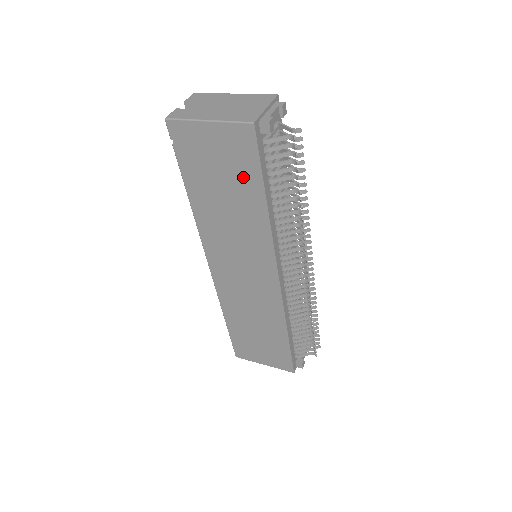
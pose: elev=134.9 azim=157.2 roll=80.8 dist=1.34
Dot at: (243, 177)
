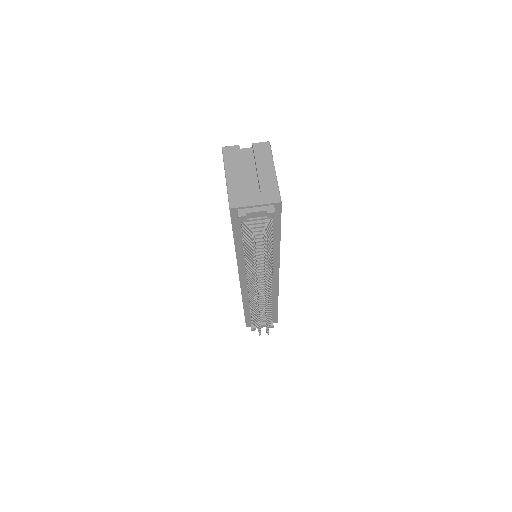
Dot at: occluded
